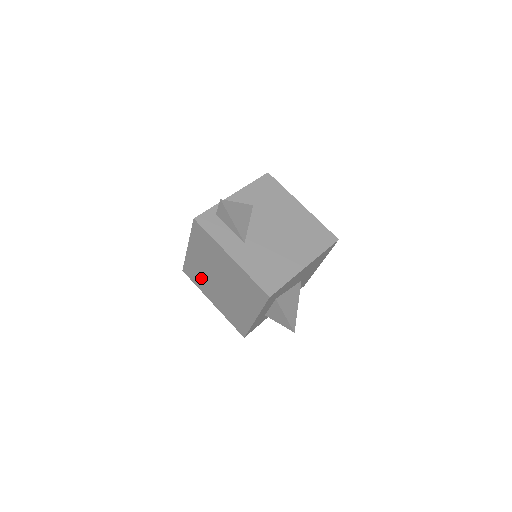
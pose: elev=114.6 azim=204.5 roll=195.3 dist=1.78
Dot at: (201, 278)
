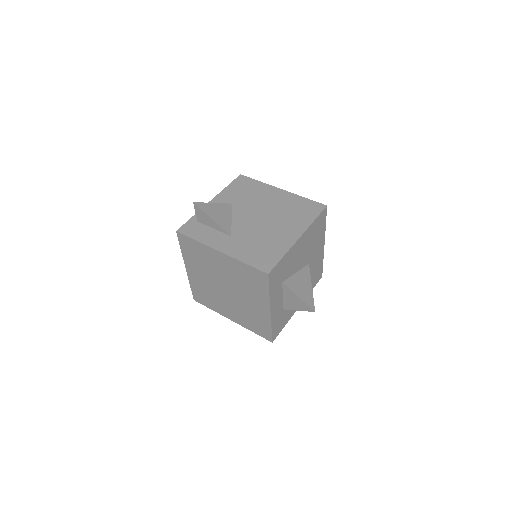
Dot at: (210, 297)
